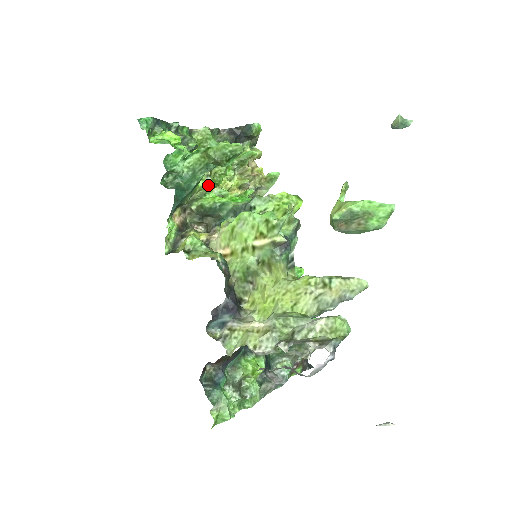
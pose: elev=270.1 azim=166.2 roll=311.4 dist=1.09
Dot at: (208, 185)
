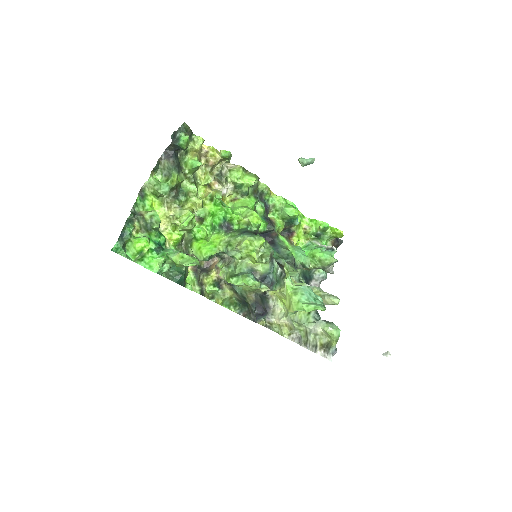
Dot at: occluded
